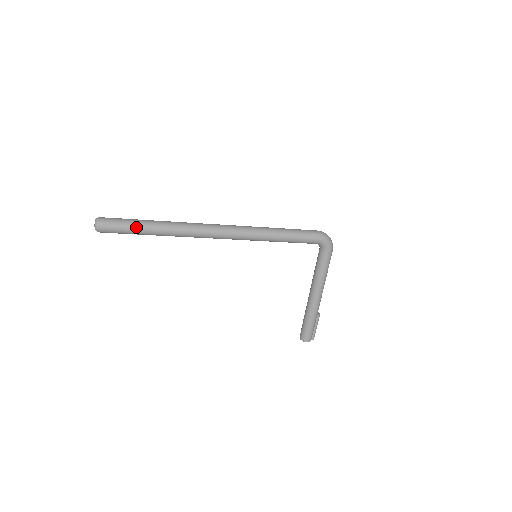
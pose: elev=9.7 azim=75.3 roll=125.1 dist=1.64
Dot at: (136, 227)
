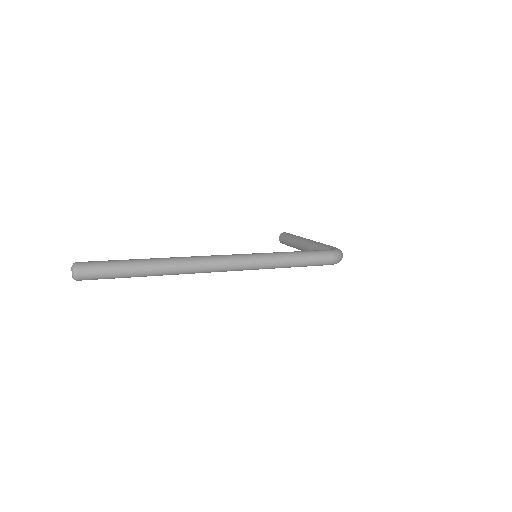
Dot at: occluded
